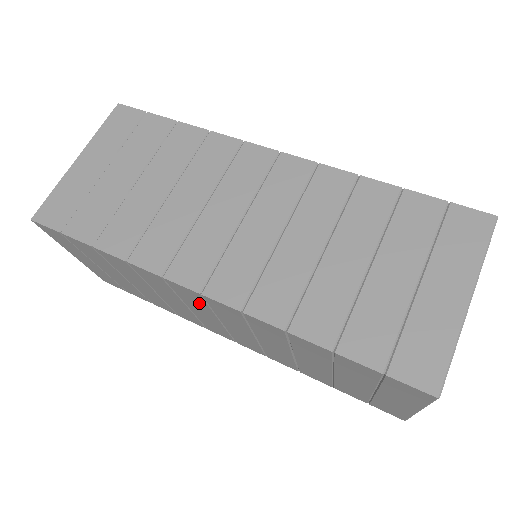
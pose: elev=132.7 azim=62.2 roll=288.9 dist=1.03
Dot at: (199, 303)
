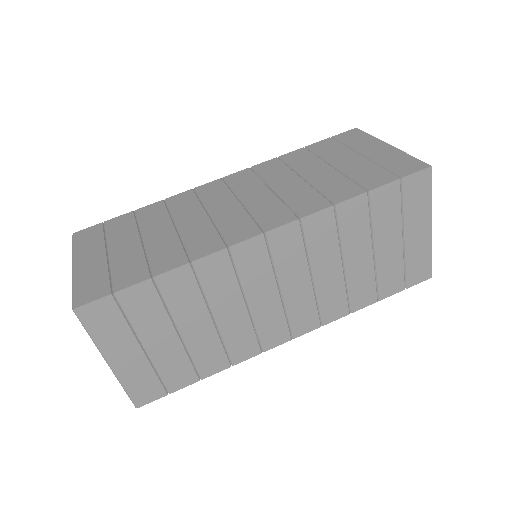
Dot at: (261, 266)
